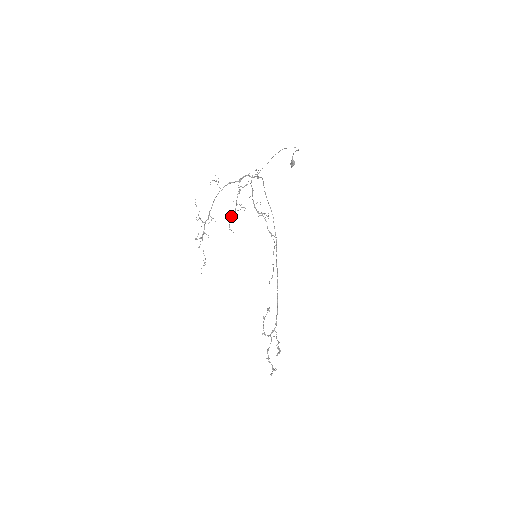
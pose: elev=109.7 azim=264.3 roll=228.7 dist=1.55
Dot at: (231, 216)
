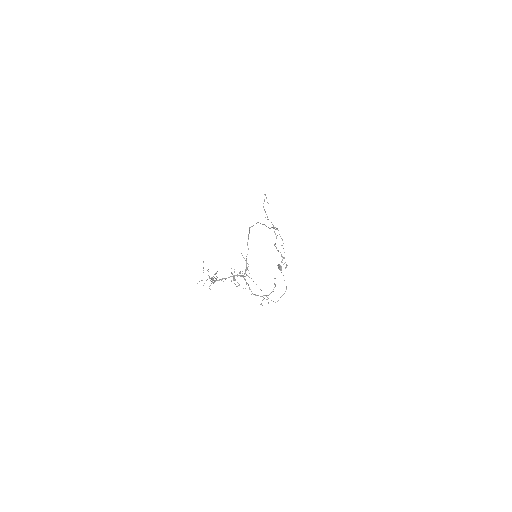
Dot at: occluded
